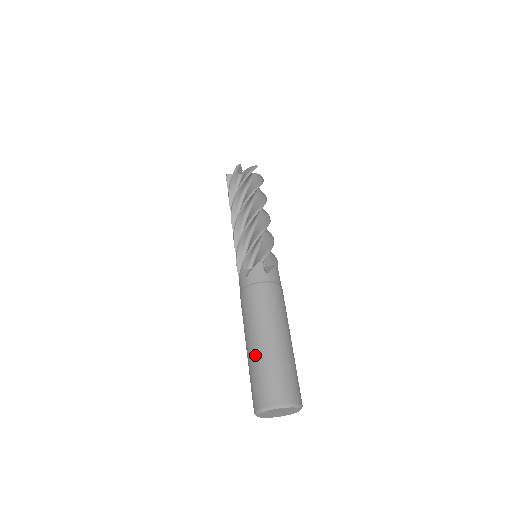
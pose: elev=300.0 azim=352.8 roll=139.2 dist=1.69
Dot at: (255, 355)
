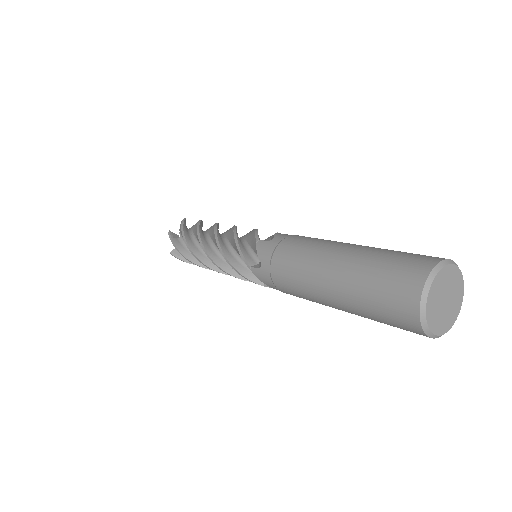
Dot at: (346, 289)
